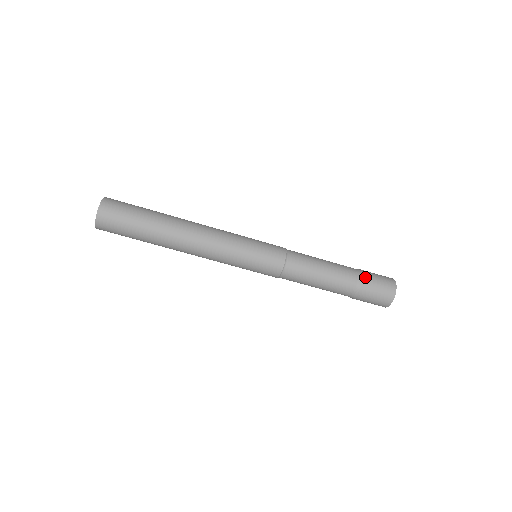
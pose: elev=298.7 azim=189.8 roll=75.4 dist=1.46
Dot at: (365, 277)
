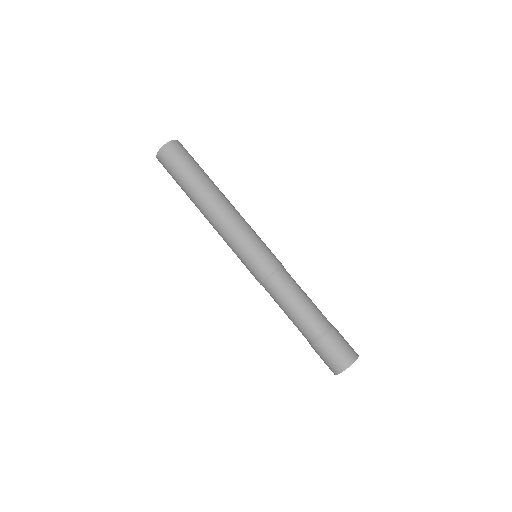
Dot at: (334, 331)
